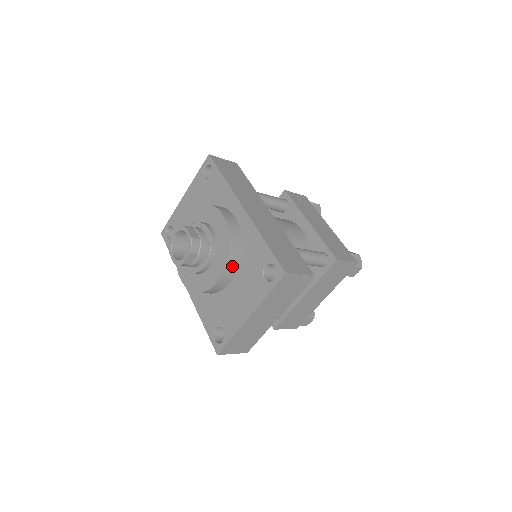
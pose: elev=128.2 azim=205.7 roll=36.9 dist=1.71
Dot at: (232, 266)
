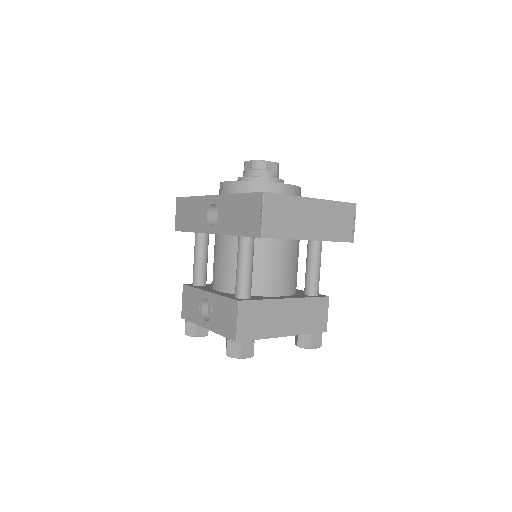
Dot at: (296, 194)
